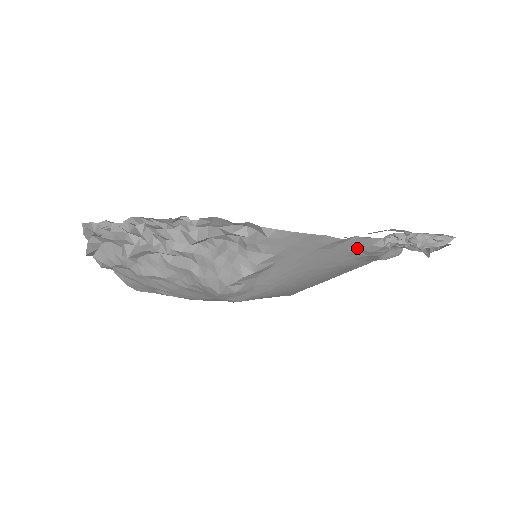
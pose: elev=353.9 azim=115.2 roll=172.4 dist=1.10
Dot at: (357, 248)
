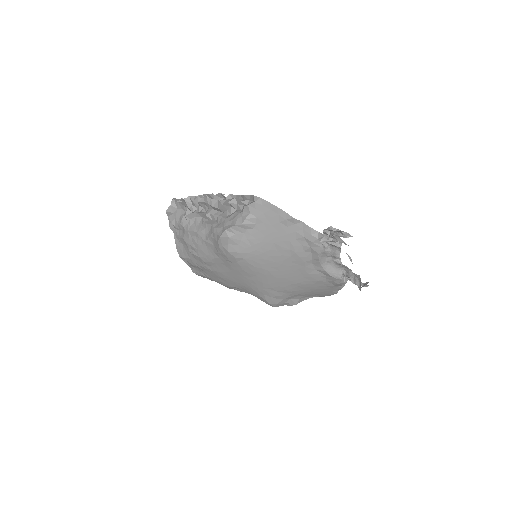
Dot at: (303, 234)
